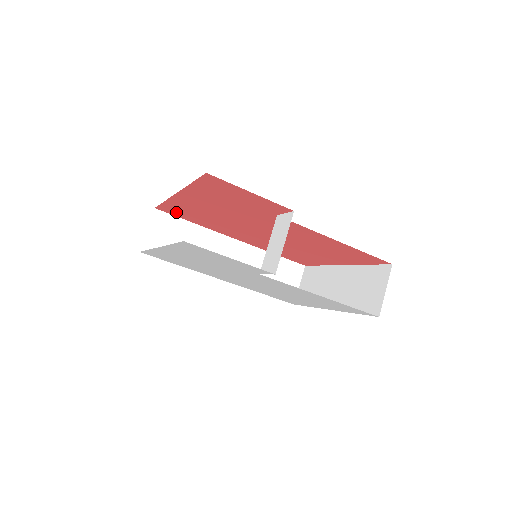
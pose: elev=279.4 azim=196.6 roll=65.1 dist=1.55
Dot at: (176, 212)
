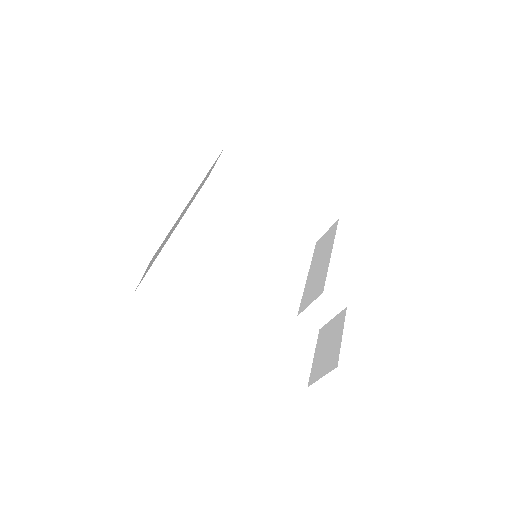
Dot at: occluded
